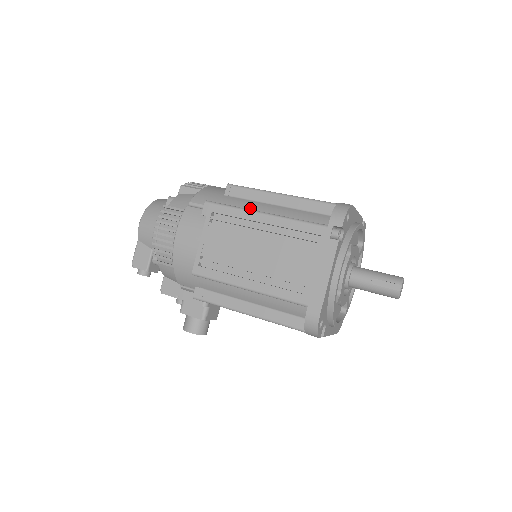
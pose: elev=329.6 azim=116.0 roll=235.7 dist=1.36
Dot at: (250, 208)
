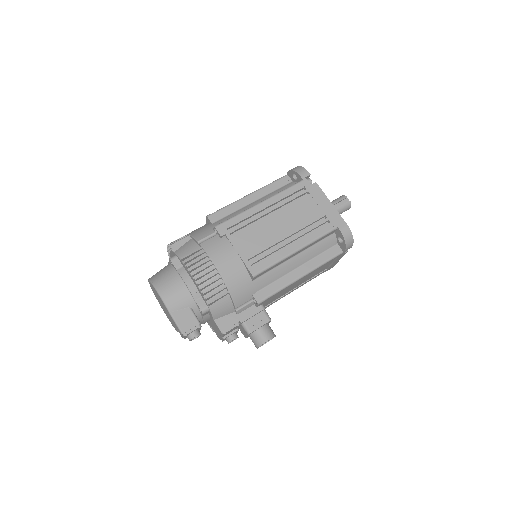
Dot at: occluded
